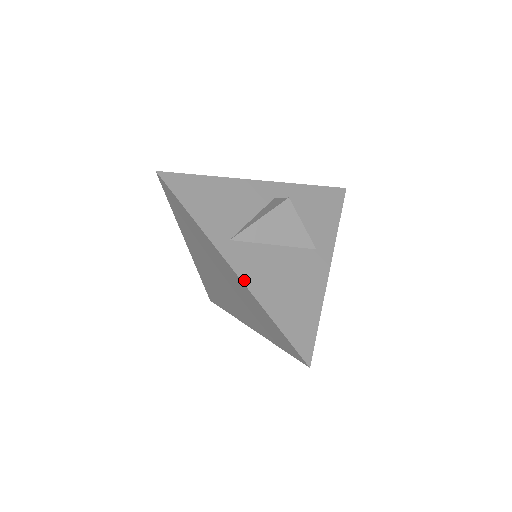
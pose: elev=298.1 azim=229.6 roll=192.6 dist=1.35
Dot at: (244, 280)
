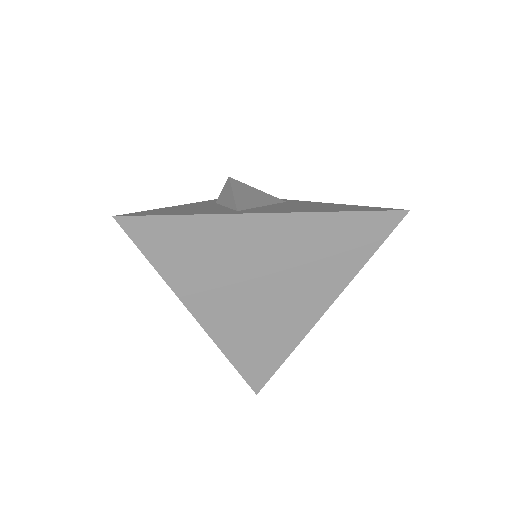
Dot at: (289, 212)
